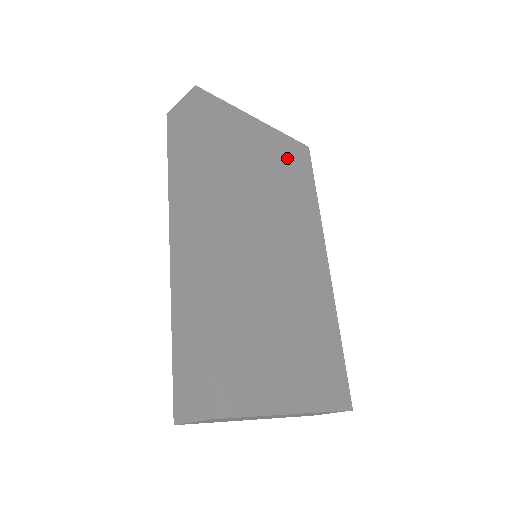
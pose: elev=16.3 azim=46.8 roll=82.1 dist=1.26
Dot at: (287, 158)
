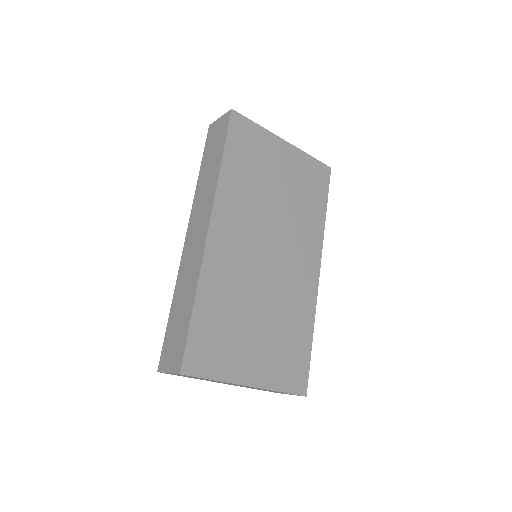
Dot at: (305, 177)
